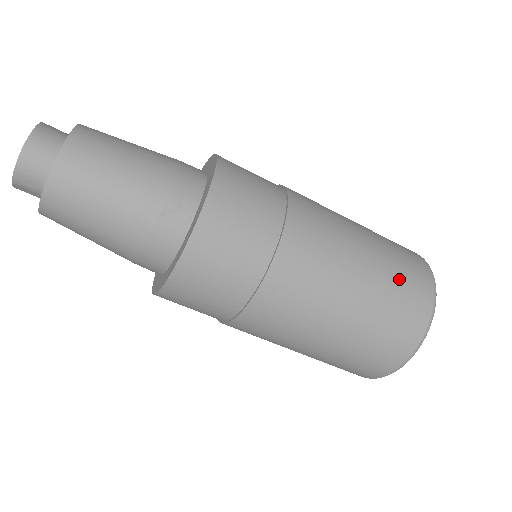
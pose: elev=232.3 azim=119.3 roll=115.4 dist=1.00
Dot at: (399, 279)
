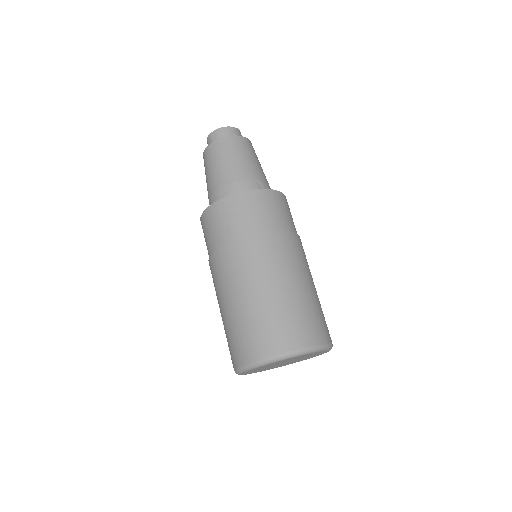
Dot at: (321, 313)
